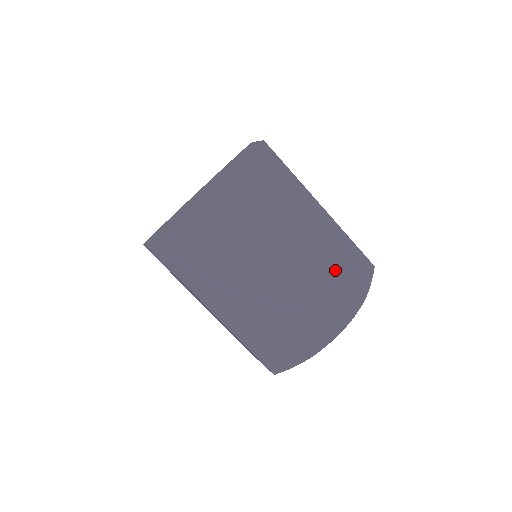
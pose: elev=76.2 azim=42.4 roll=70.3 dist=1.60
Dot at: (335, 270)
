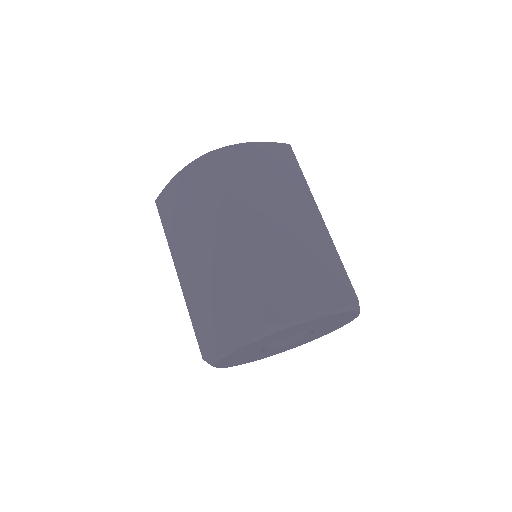
Dot at: (297, 272)
